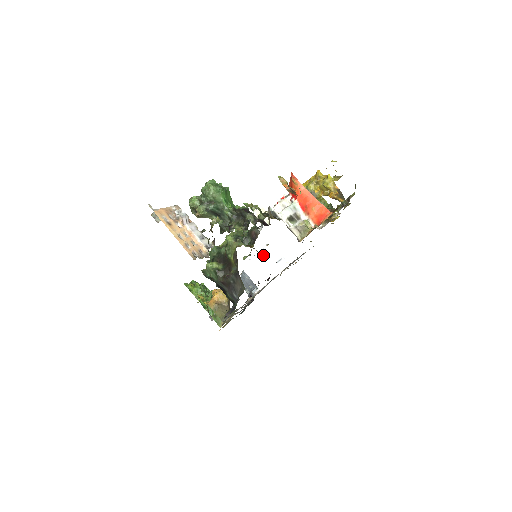
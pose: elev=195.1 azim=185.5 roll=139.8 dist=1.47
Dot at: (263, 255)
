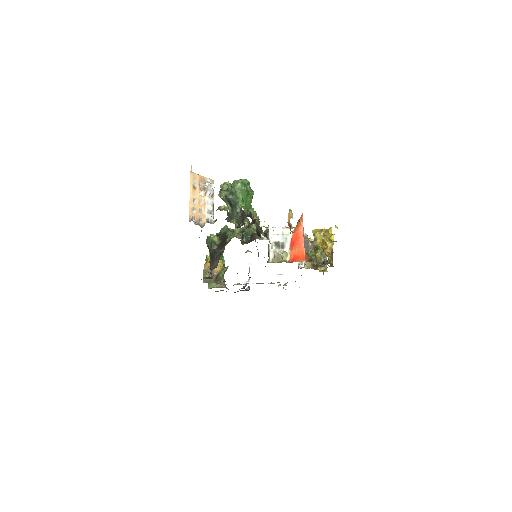
Dot at: occluded
